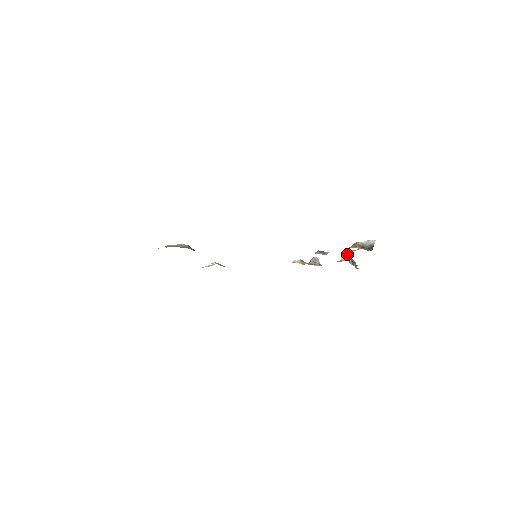
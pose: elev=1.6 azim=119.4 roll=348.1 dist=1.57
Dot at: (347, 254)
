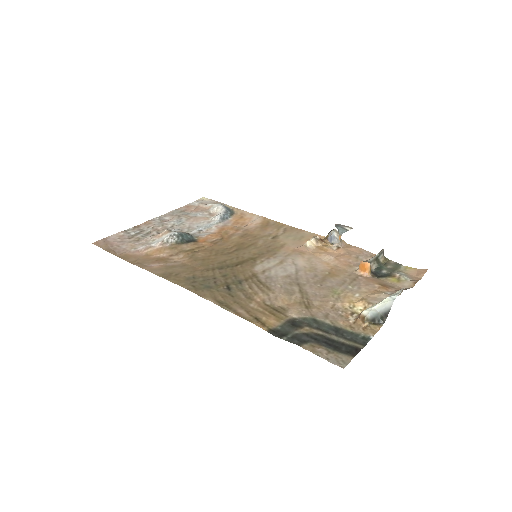
Dot at: (367, 267)
